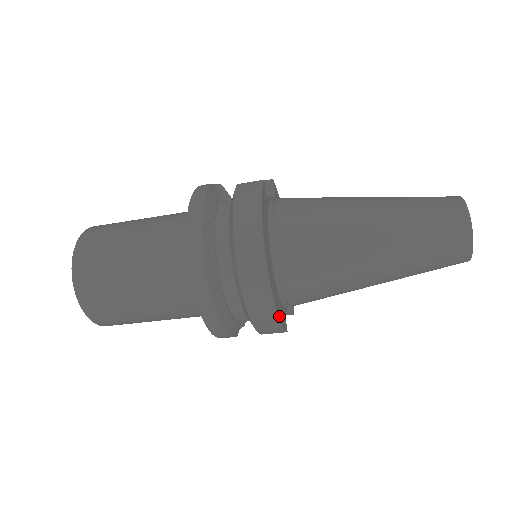
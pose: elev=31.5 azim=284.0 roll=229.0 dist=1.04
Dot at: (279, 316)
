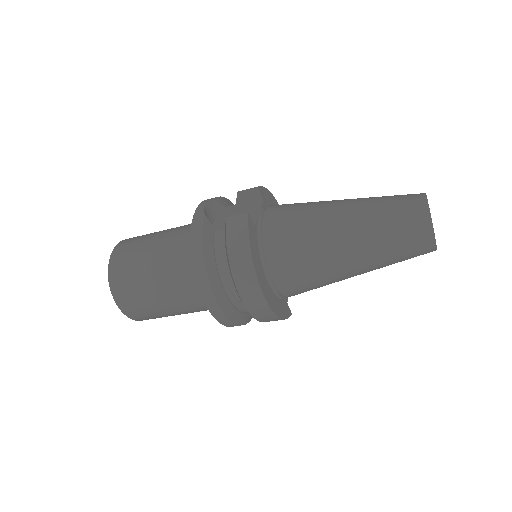
Dot at: (281, 316)
